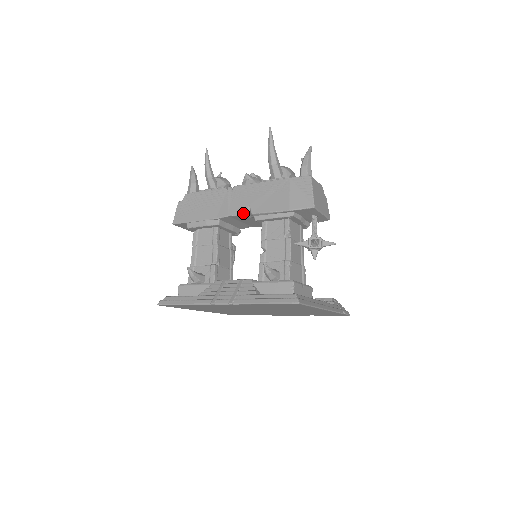
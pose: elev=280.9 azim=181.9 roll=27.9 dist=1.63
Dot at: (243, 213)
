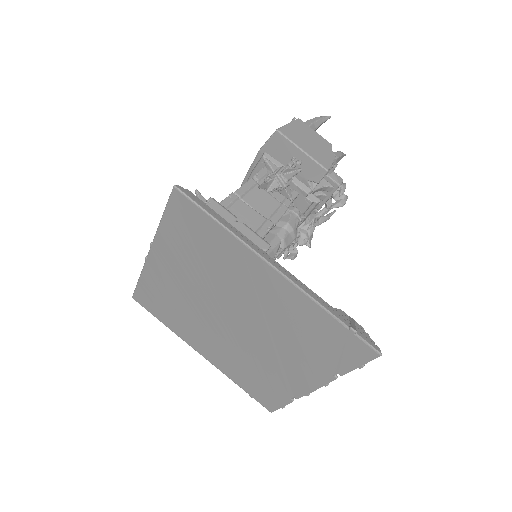
Dot at: occluded
